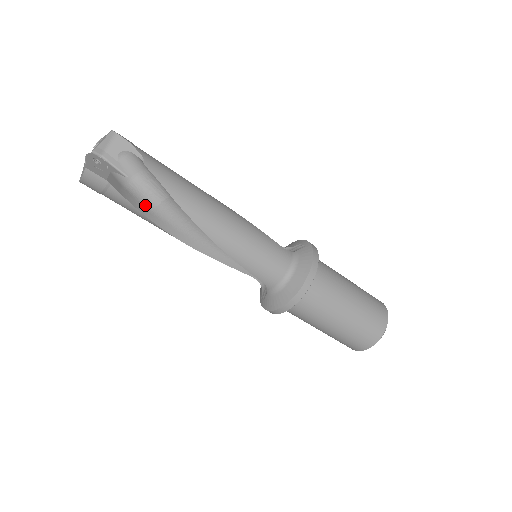
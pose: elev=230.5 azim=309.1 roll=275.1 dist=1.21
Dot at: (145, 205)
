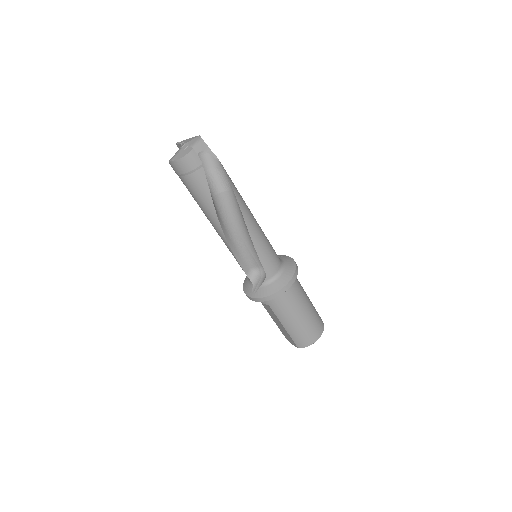
Dot at: occluded
